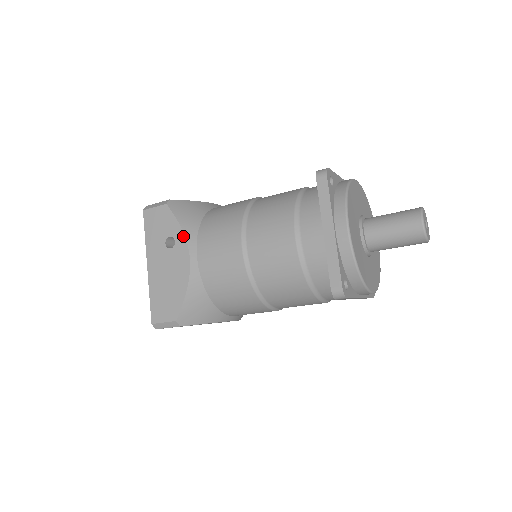
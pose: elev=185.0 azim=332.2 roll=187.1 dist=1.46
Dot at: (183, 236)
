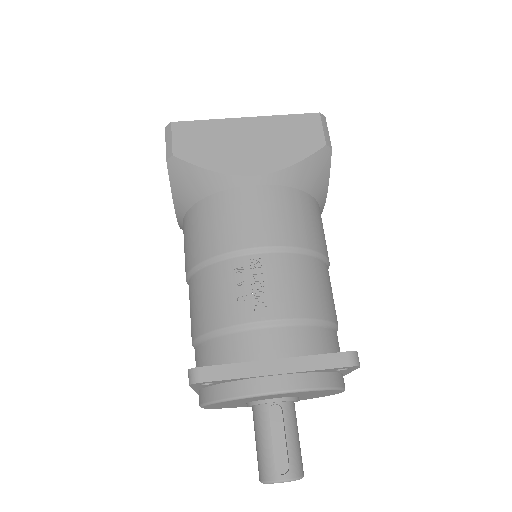
Dot at: (173, 203)
